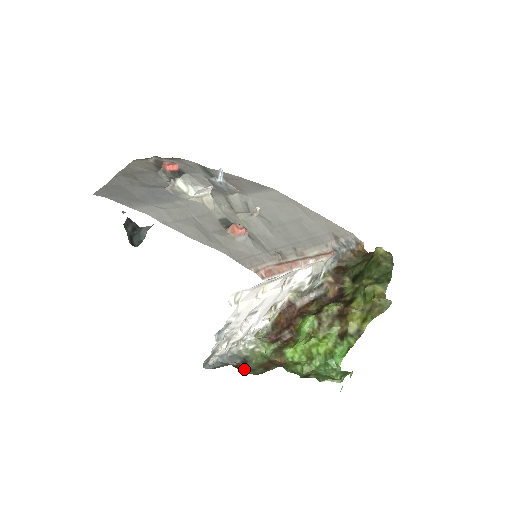
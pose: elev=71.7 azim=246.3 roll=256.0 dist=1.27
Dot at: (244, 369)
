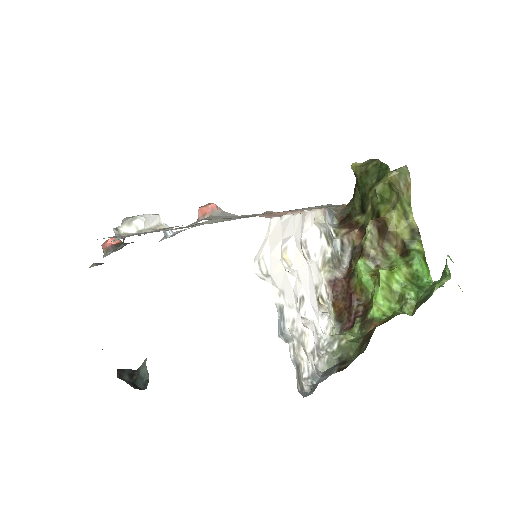
Dot at: (348, 365)
